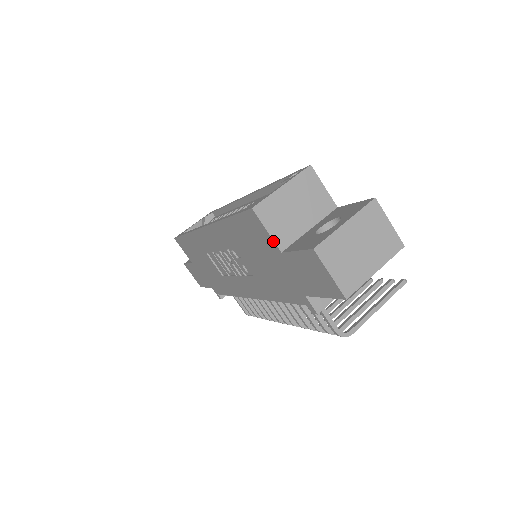
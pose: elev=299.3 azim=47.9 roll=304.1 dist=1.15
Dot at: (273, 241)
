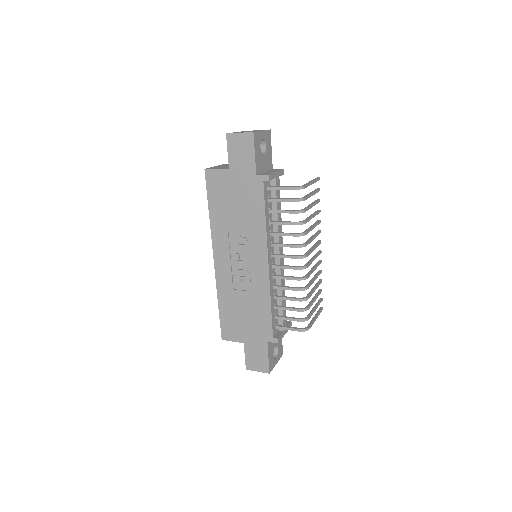
Dot at: (222, 169)
